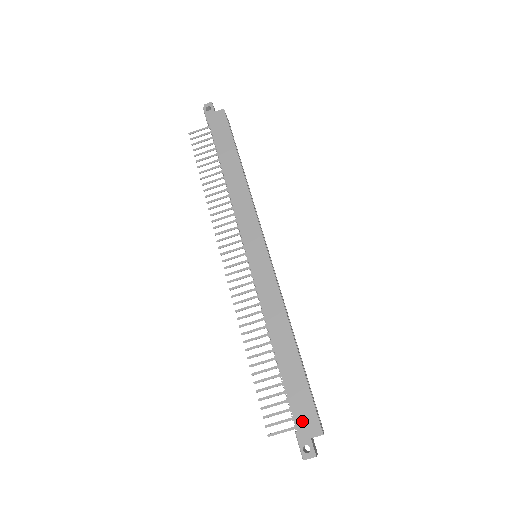
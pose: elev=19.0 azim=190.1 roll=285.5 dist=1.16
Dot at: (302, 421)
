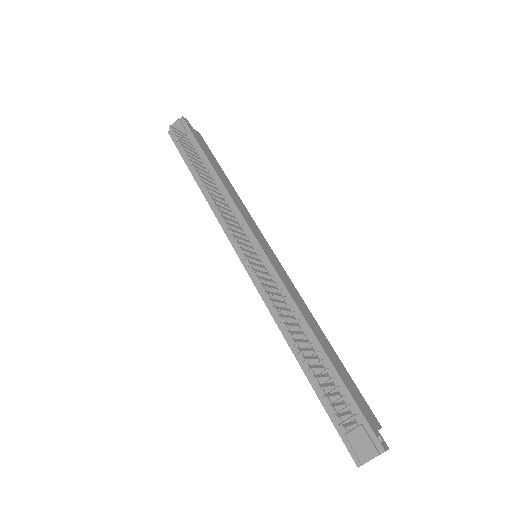
Dot at: (365, 411)
